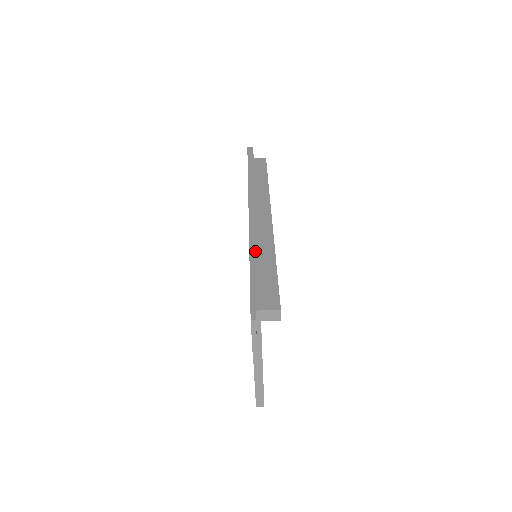
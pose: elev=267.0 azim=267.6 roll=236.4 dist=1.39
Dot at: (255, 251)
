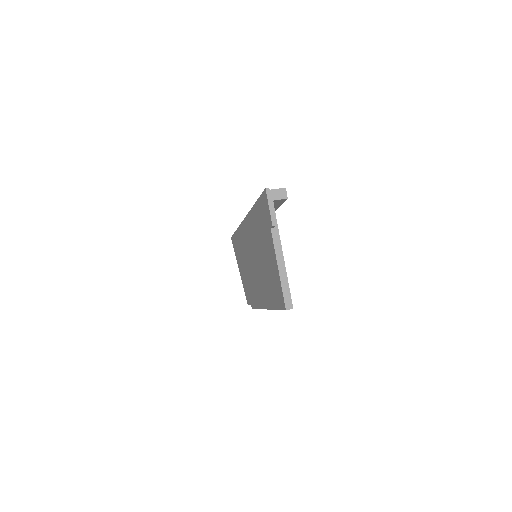
Dot at: occluded
